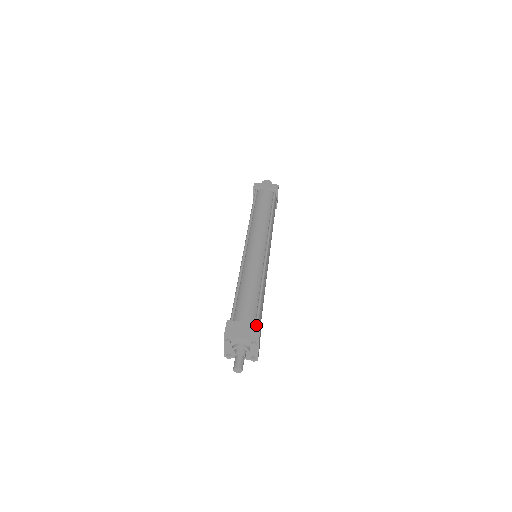
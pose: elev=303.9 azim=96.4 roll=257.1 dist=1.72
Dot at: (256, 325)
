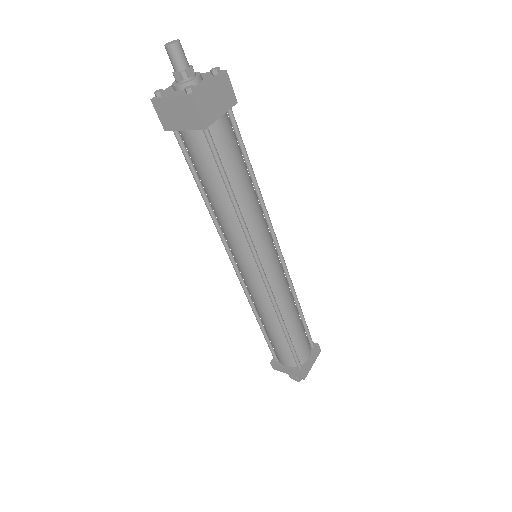
Dot at: occluded
